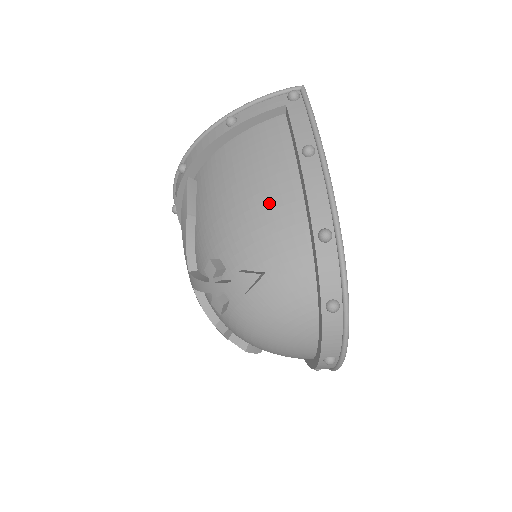
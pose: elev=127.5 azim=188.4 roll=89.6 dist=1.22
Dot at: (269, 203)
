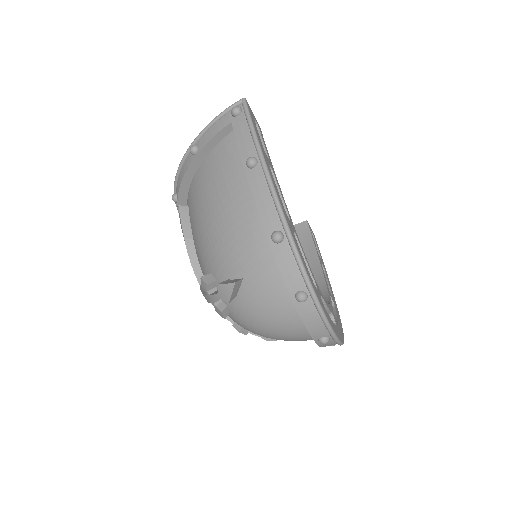
Dot at: (232, 217)
